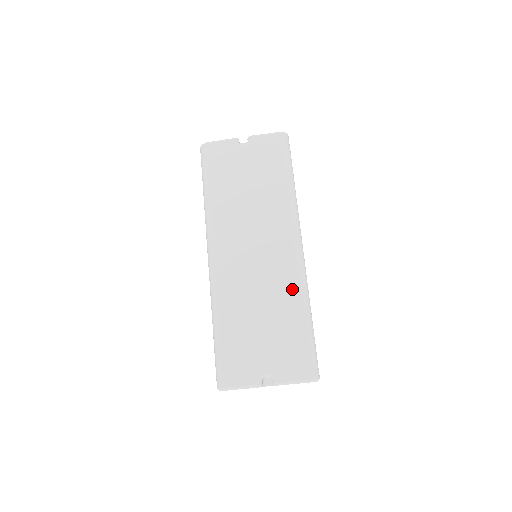
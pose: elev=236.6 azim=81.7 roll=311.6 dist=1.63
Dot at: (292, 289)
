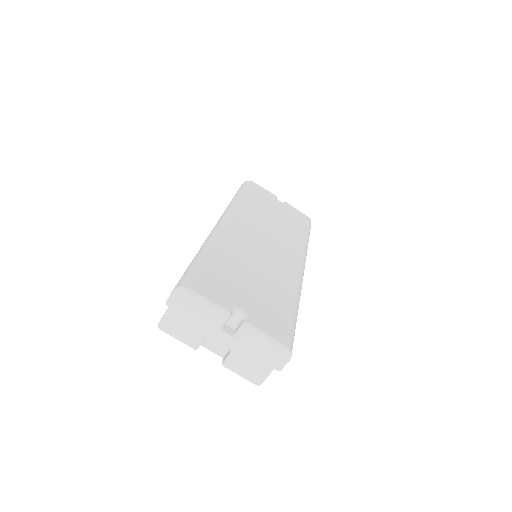
Dot at: (290, 282)
